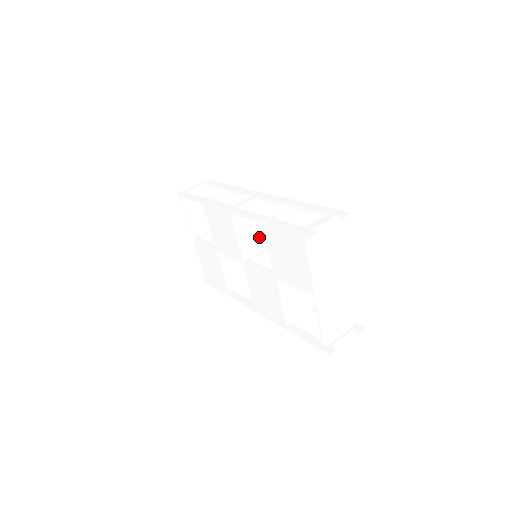
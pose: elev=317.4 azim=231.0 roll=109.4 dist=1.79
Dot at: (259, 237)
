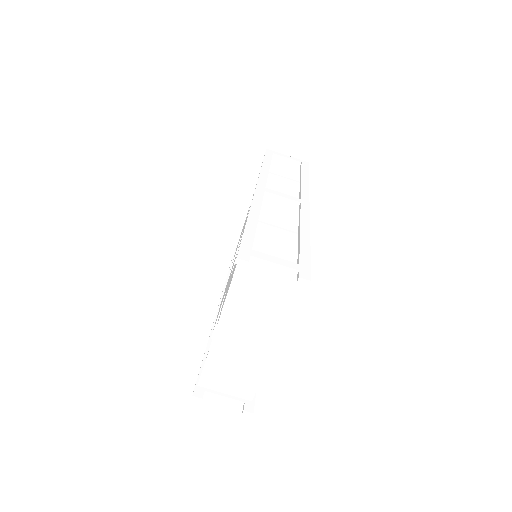
Dot at: occluded
